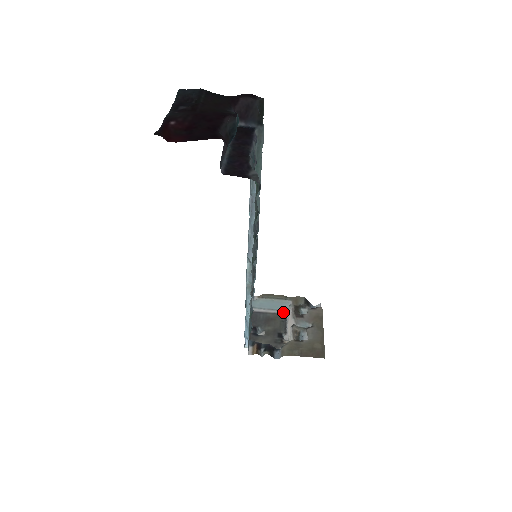
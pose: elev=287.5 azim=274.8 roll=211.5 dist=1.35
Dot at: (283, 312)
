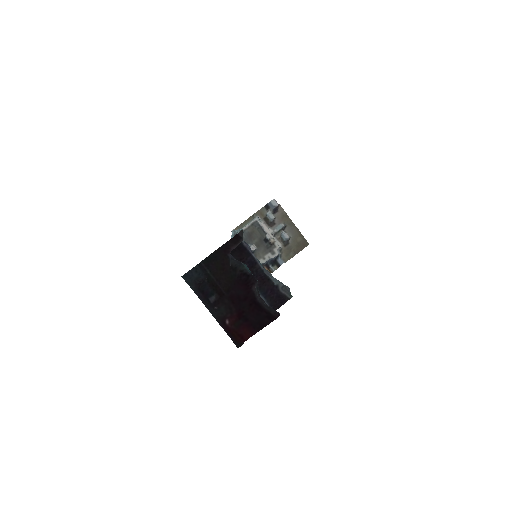
Dot at: (253, 221)
